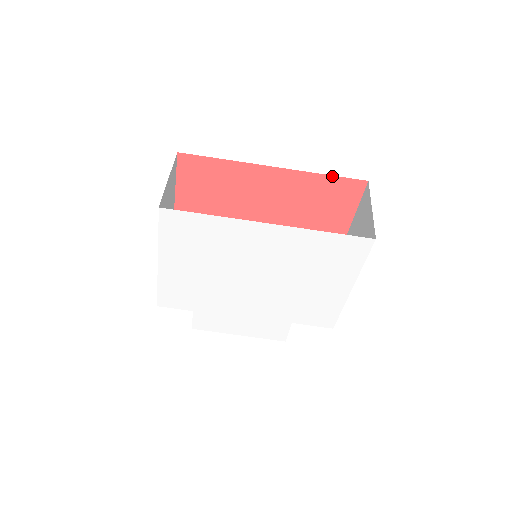
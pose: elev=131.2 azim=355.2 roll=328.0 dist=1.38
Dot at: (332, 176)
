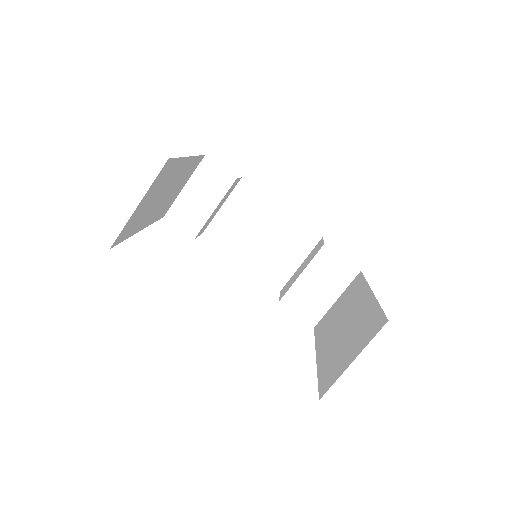
Dot at: occluded
